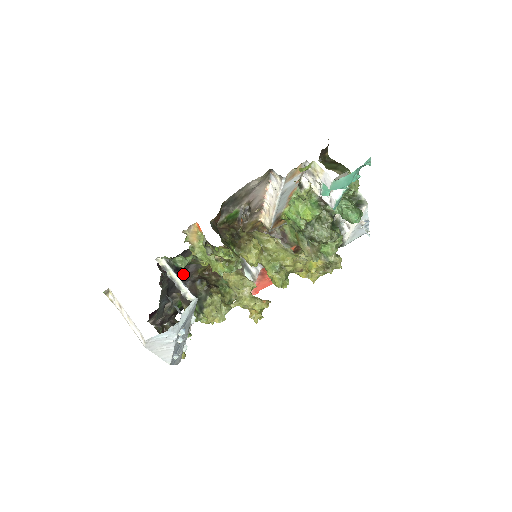
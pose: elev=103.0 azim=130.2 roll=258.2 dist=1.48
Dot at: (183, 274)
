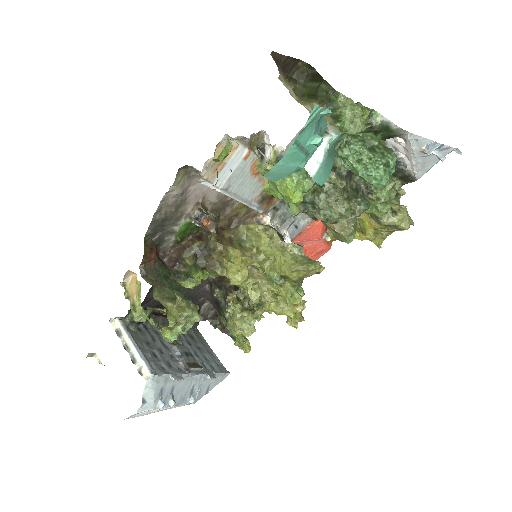
Dot at: occluded
